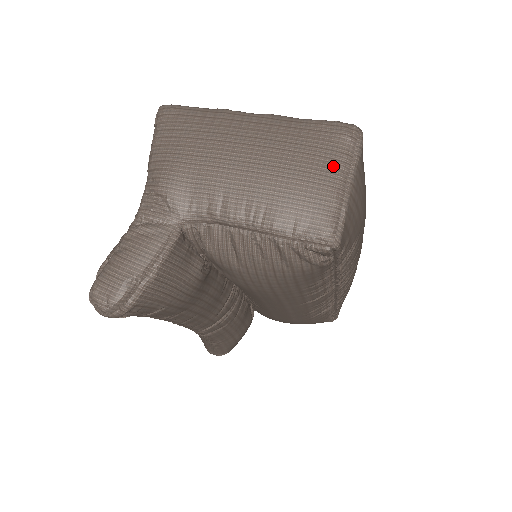
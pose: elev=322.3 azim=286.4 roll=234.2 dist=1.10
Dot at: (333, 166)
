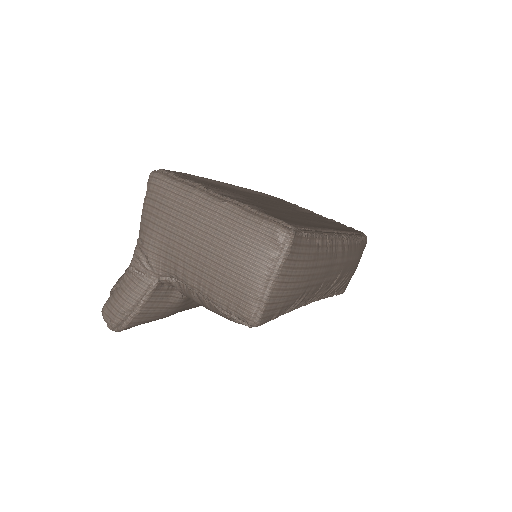
Dot at: (260, 266)
